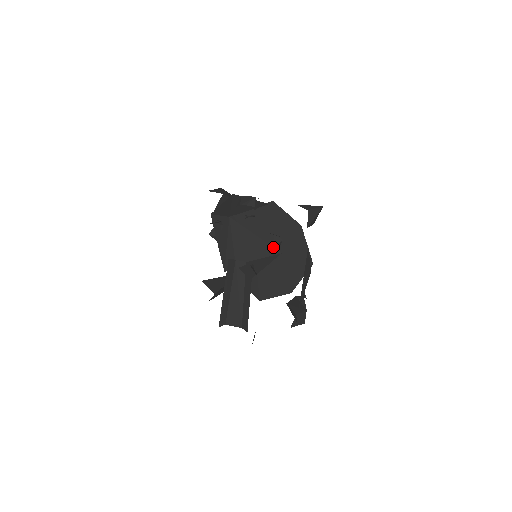
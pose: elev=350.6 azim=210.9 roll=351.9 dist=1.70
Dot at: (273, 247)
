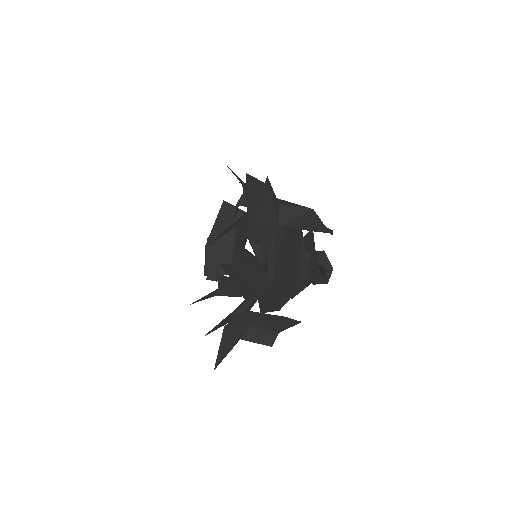
Dot at: (235, 215)
